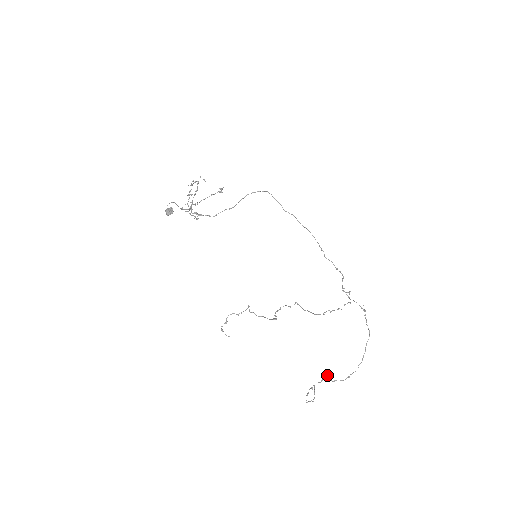
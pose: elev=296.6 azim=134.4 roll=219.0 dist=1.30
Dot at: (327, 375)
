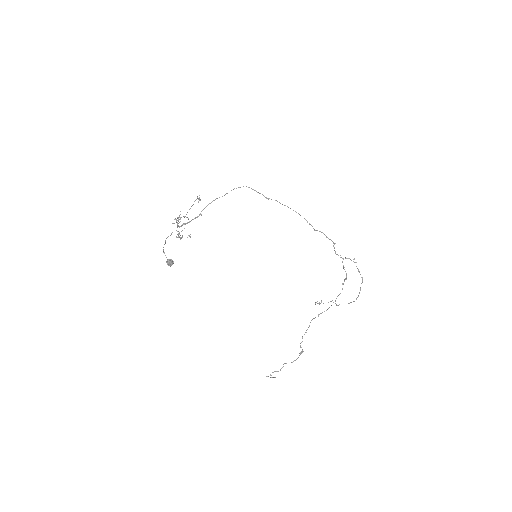
Dot at: occluded
